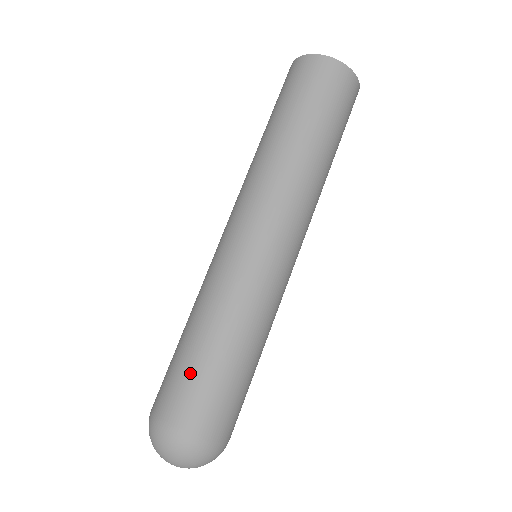
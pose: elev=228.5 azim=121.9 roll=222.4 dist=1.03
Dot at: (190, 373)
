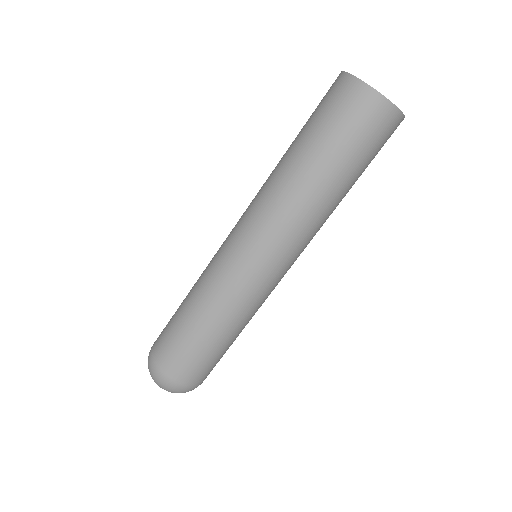
Dot at: (177, 337)
